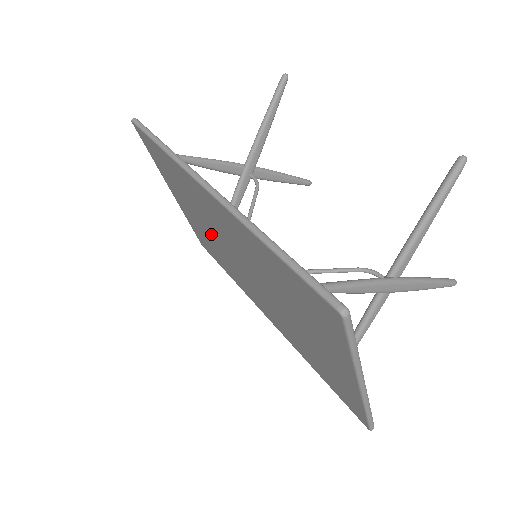
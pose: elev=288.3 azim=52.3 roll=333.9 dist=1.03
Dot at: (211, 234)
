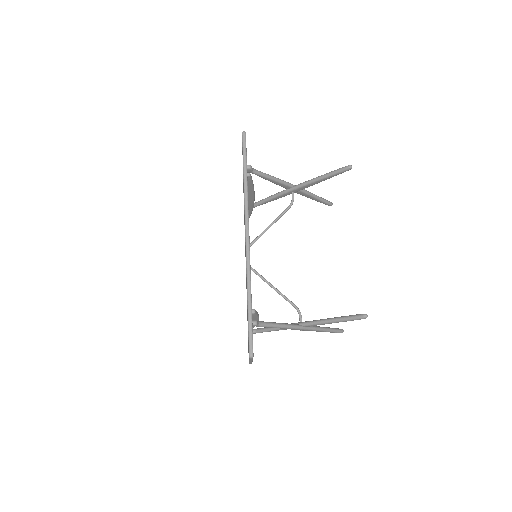
Dot at: occluded
